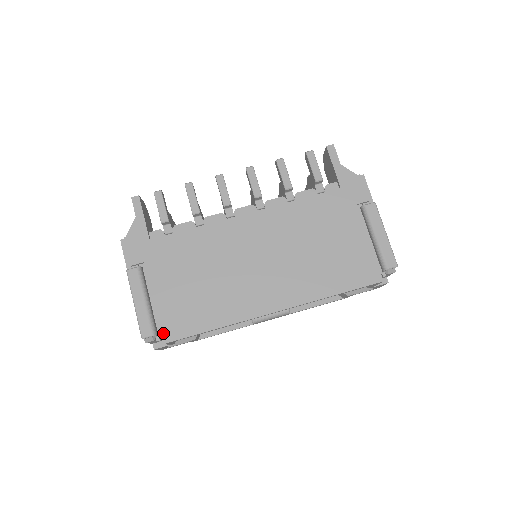
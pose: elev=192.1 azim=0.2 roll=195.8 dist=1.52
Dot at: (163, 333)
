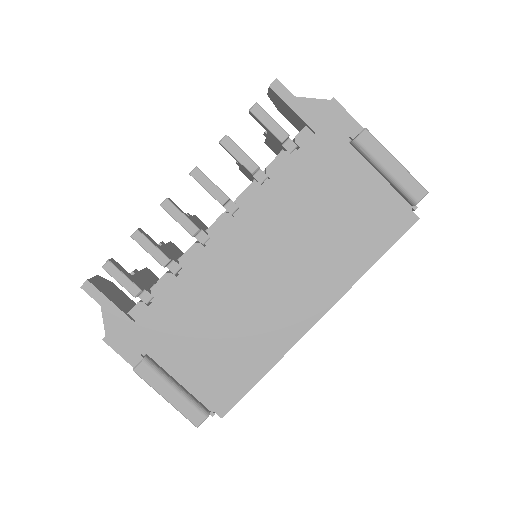
Dot at: (215, 409)
